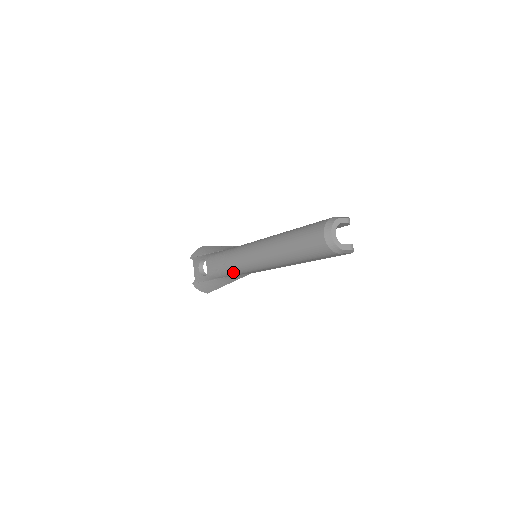
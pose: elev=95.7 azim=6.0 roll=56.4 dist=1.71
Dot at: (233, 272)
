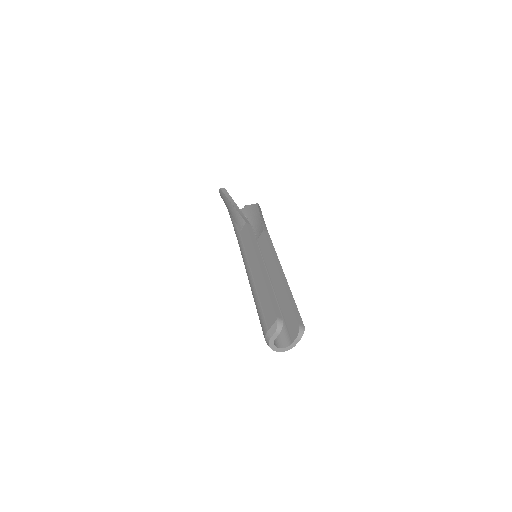
Dot at: occluded
